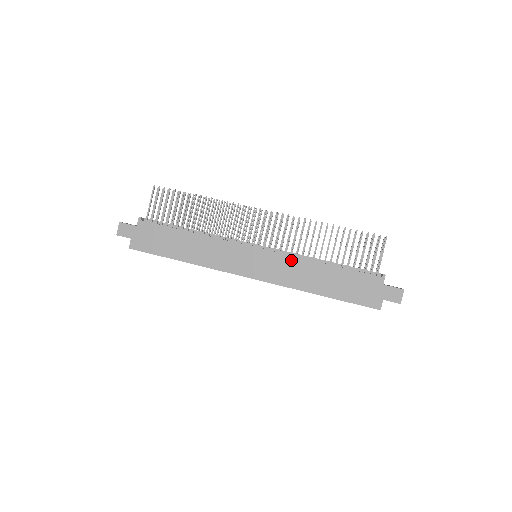
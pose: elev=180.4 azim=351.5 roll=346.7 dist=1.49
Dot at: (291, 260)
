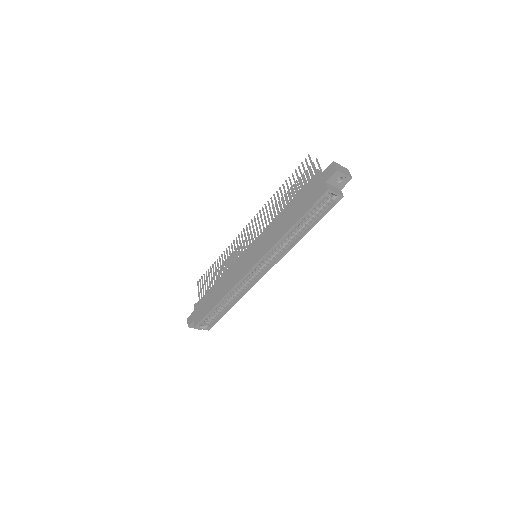
Dot at: (266, 231)
